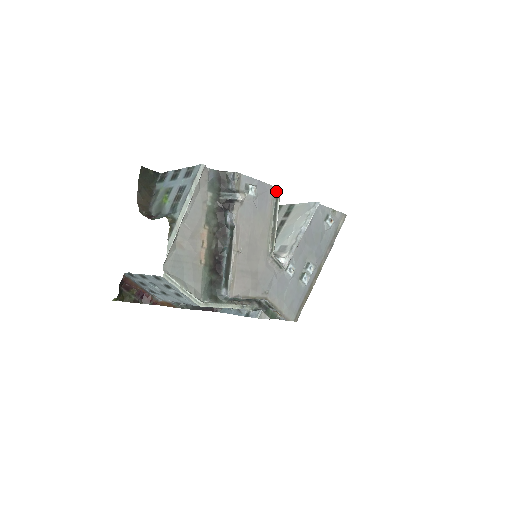
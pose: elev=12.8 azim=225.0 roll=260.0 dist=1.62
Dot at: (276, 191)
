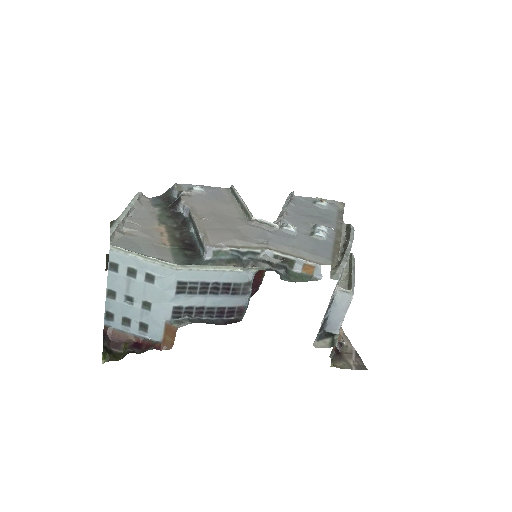
Dot at: (230, 190)
